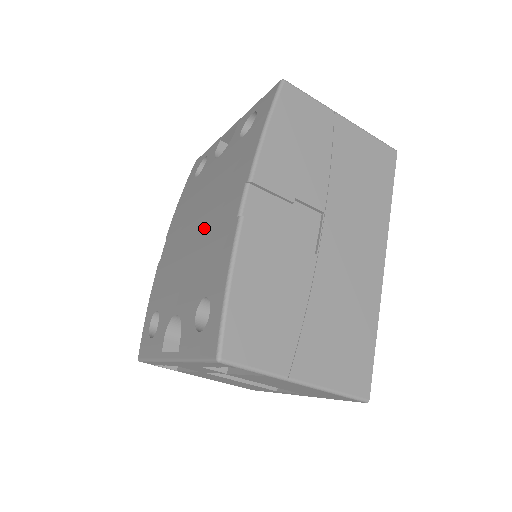
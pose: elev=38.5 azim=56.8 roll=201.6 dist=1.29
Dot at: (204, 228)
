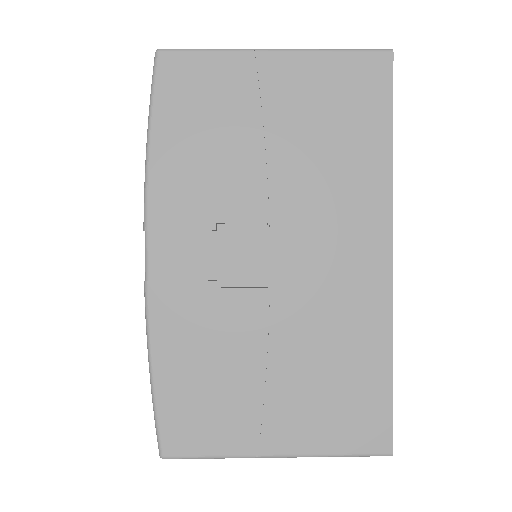
Dot at: occluded
